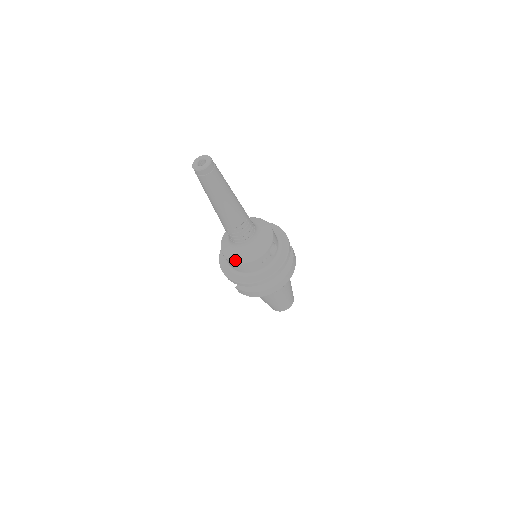
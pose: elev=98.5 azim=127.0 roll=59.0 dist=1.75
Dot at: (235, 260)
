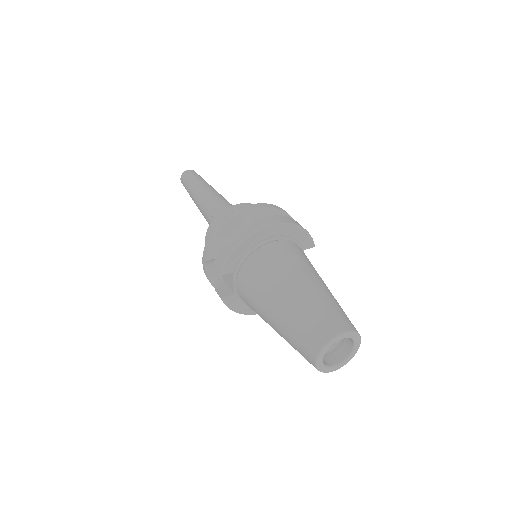
Dot at: (210, 226)
